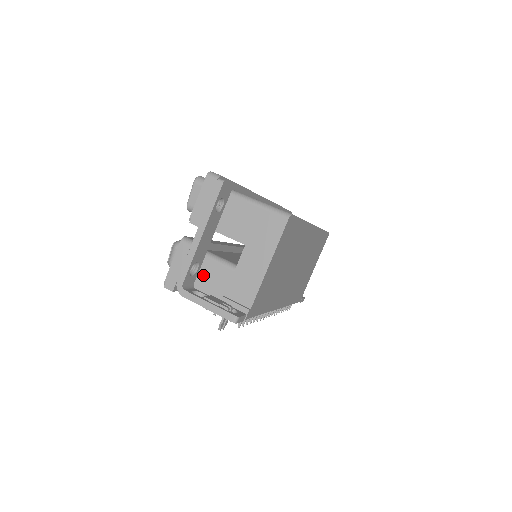
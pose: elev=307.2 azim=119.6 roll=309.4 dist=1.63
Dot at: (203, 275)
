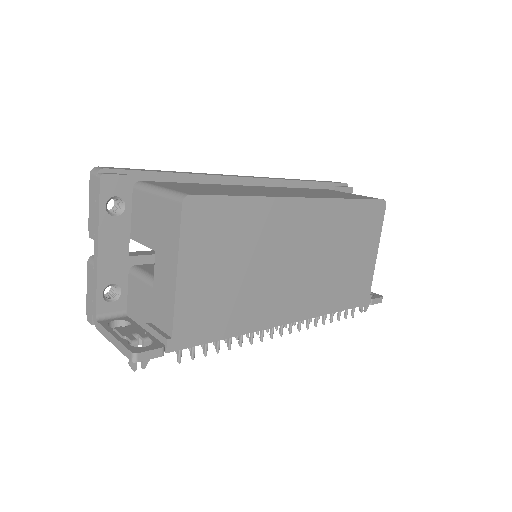
Dot at: (133, 298)
